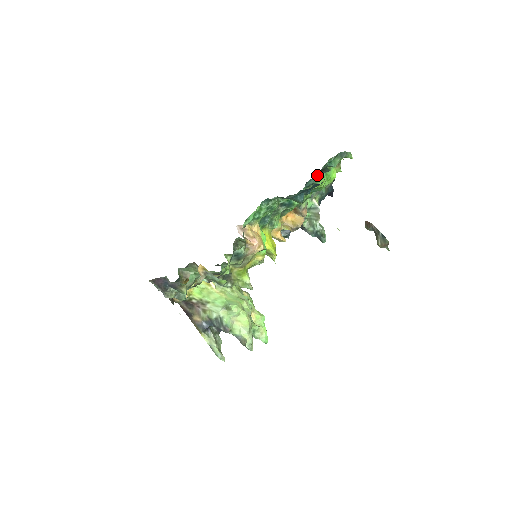
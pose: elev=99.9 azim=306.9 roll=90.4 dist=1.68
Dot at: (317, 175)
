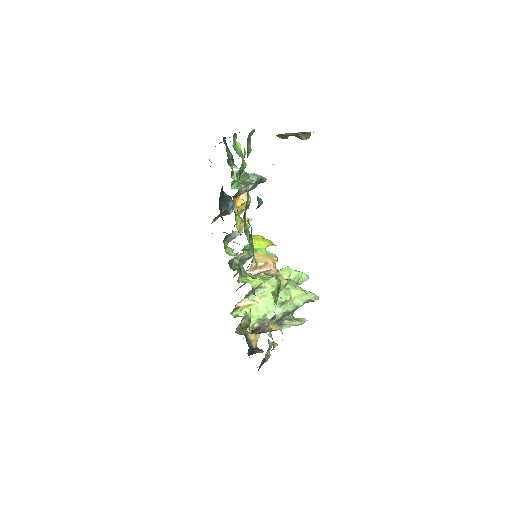
Dot at: (240, 168)
